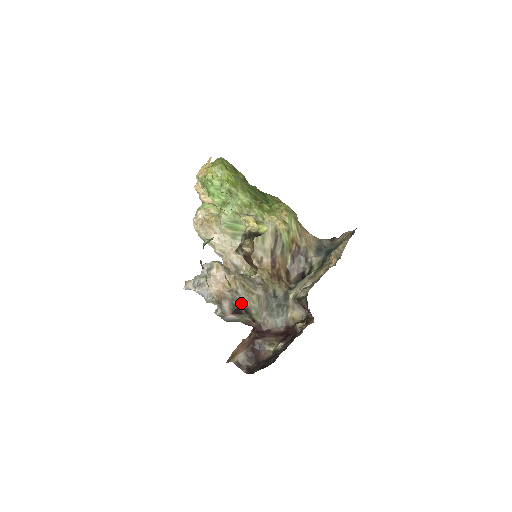
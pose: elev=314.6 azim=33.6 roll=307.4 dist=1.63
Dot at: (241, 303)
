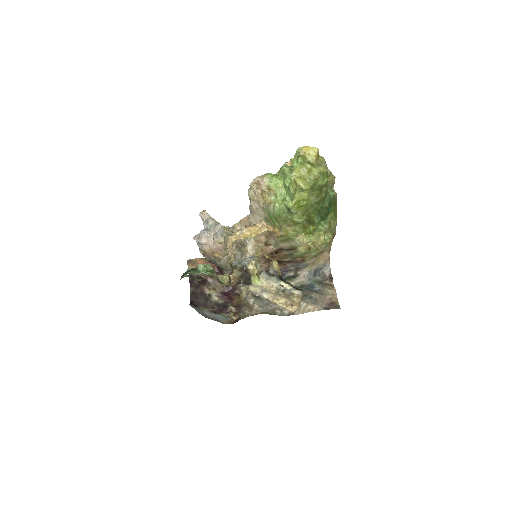
Dot at: (217, 264)
